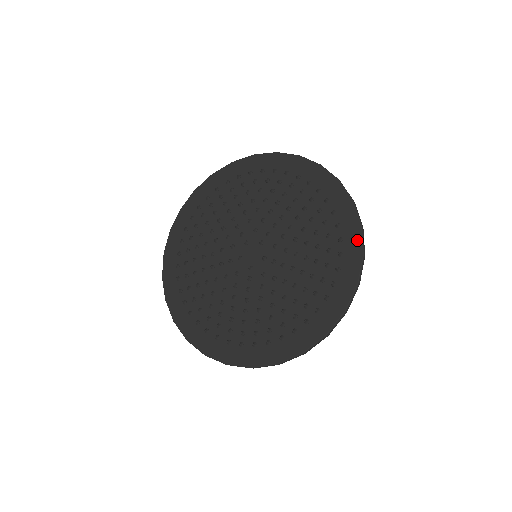
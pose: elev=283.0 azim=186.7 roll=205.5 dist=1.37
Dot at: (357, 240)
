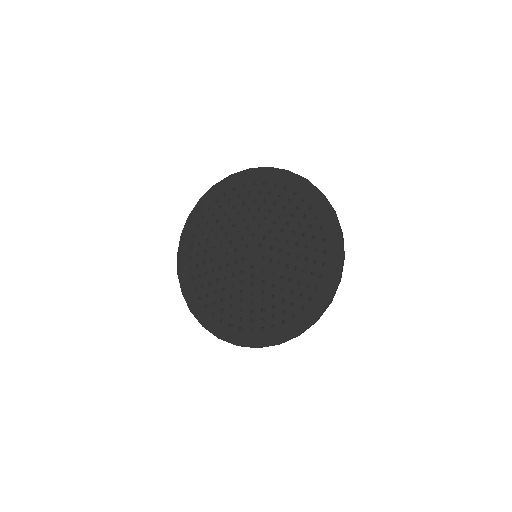
Dot at: (287, 336)
